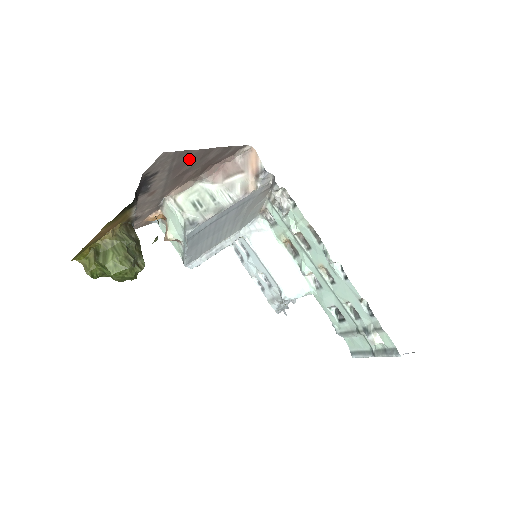
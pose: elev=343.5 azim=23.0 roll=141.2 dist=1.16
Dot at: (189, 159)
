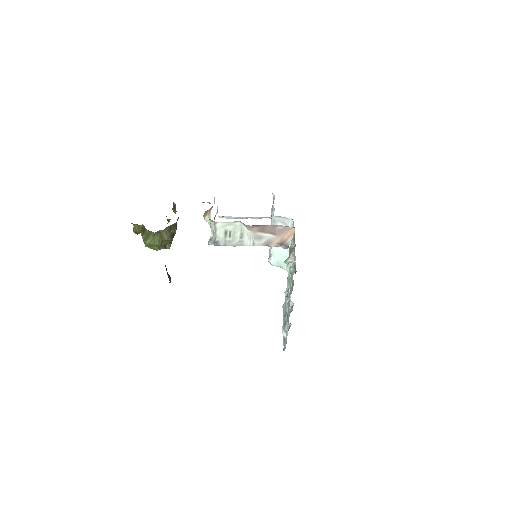
Dot at: occluded
